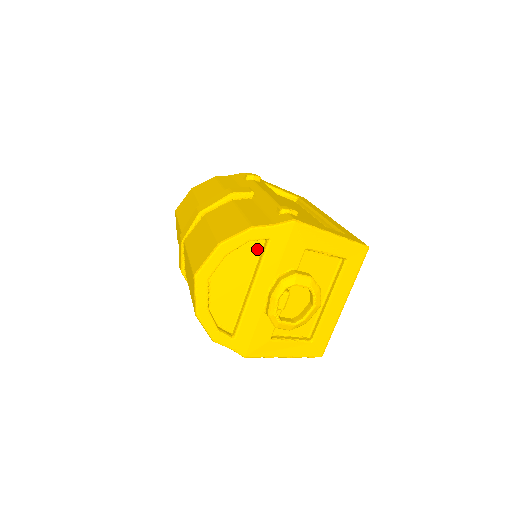
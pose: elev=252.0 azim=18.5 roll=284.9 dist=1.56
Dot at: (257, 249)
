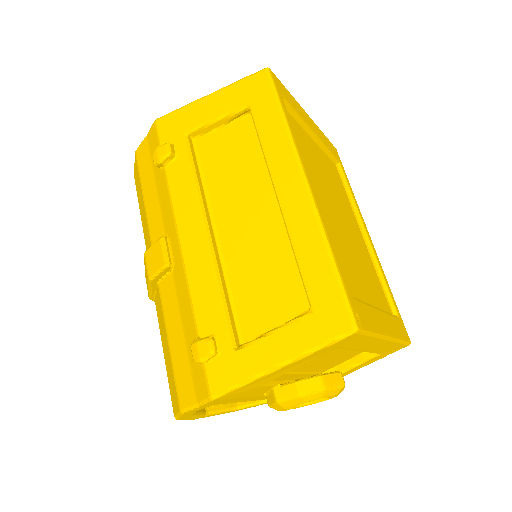
Dot at: occluded
